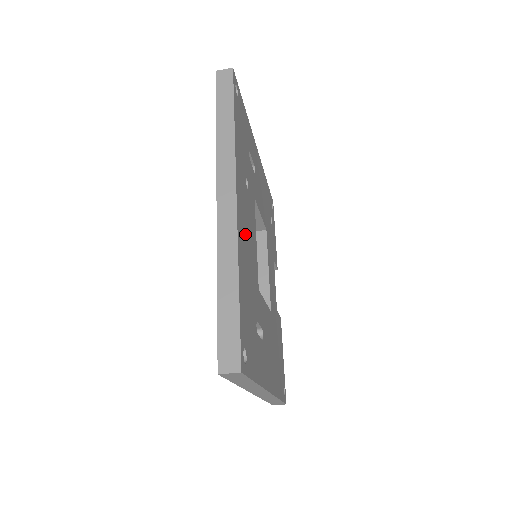
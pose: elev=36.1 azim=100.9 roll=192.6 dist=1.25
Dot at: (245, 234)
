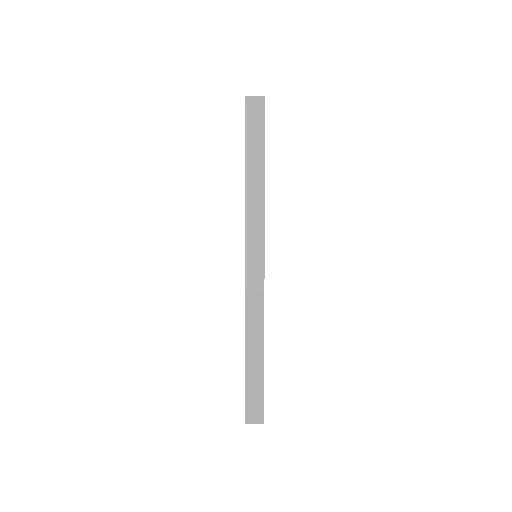
Dot at: occluded
